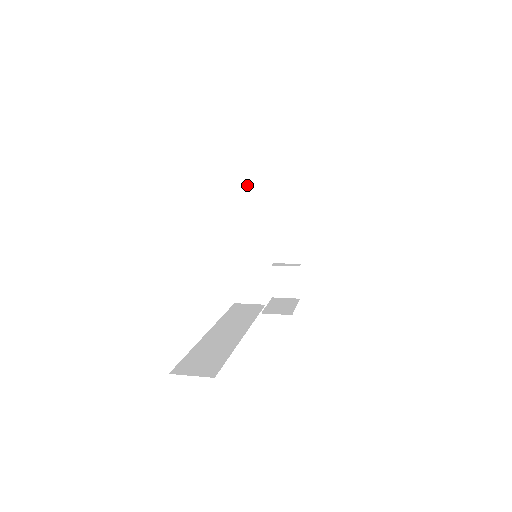
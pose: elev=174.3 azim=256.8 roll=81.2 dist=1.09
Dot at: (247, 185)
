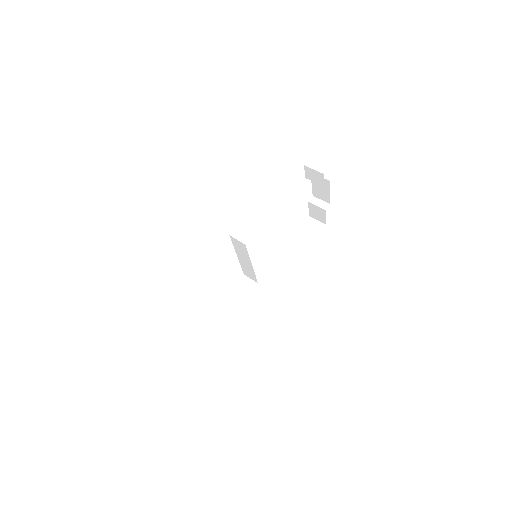
Dot at: (238, 241)
